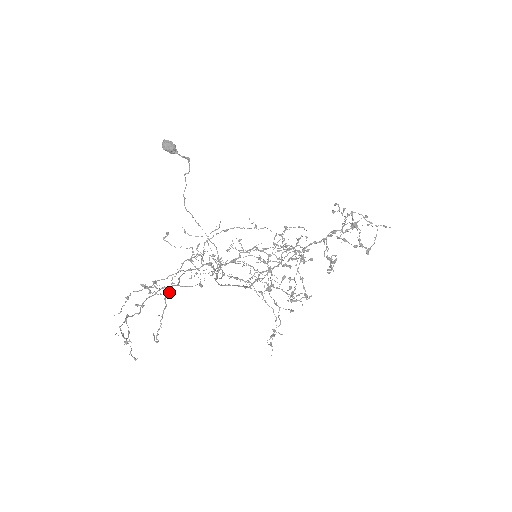
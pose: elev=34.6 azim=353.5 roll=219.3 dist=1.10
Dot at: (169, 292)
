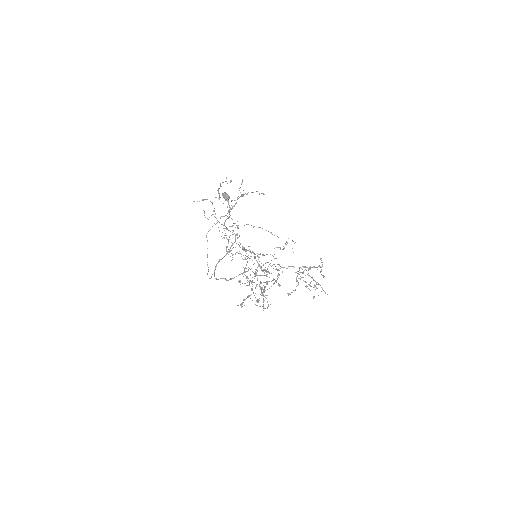
Dot at: occluded
